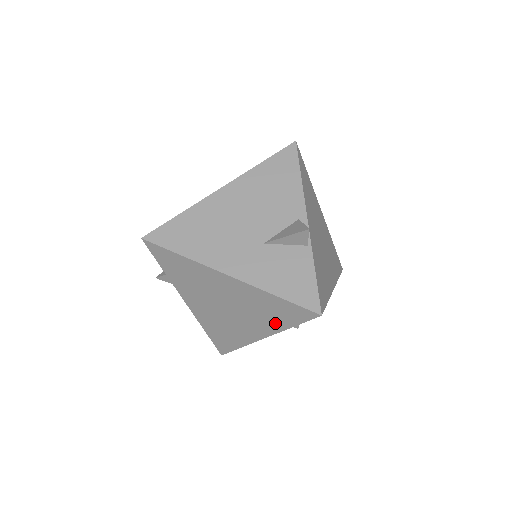
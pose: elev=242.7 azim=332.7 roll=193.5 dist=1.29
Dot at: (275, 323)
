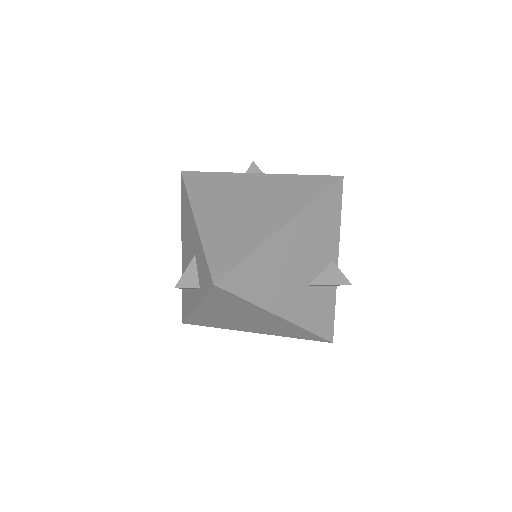
Dot at: (282, 334)
